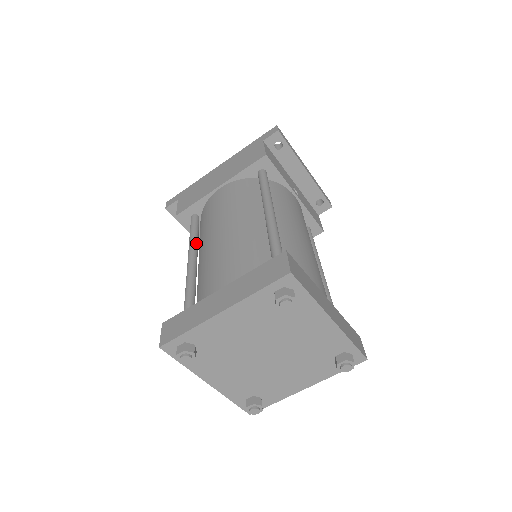
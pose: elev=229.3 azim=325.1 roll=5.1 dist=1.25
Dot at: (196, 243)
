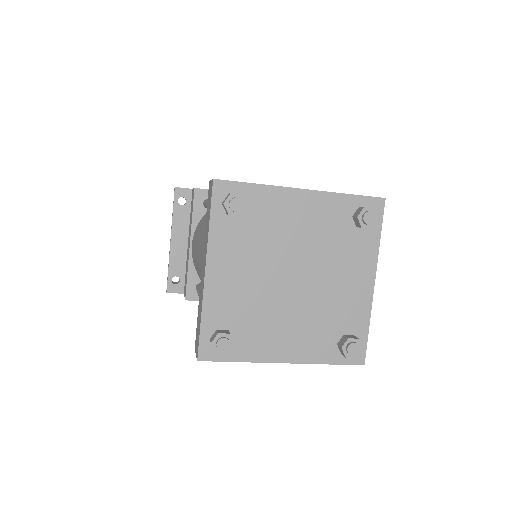
Dot at: occluded
